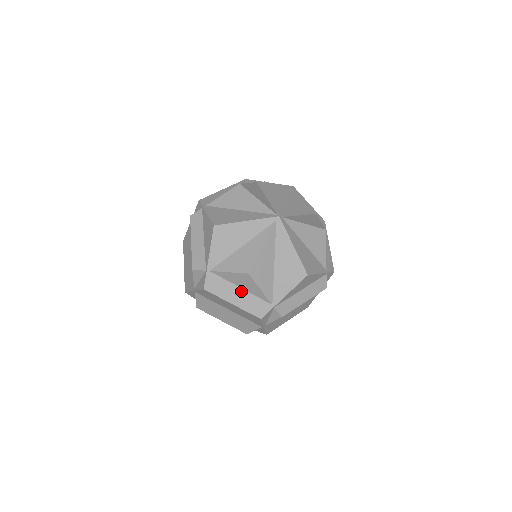
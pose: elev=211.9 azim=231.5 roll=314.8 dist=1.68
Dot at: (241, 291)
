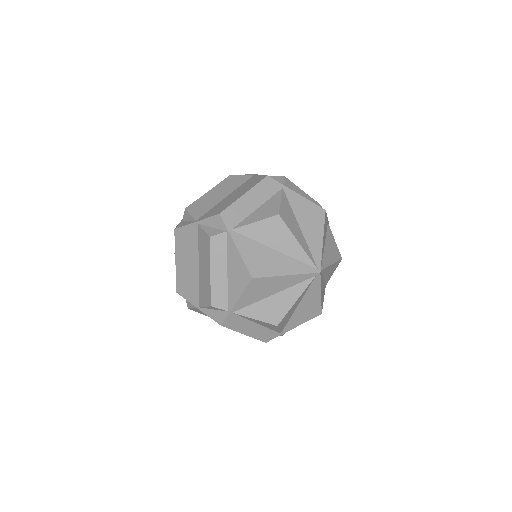
Dot at: (257, 326)
